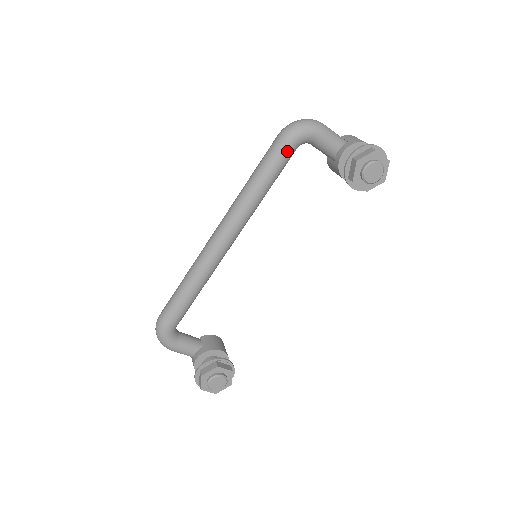
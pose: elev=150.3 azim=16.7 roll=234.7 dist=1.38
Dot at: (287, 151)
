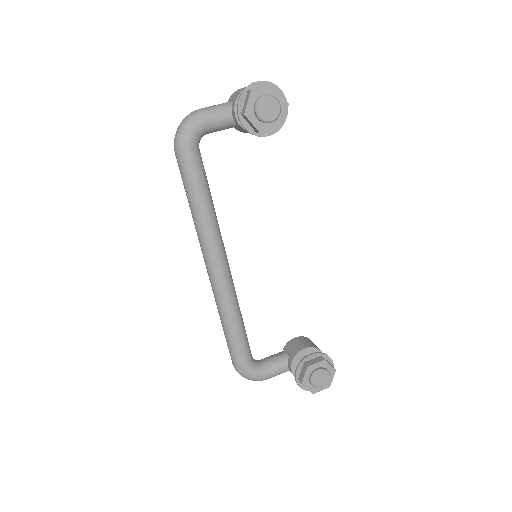
Dot at: (191, 160)
